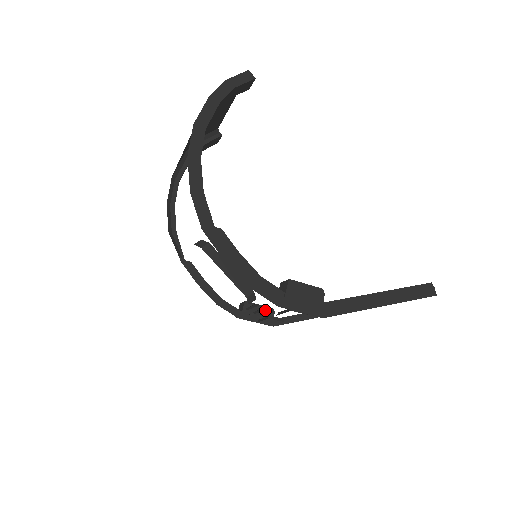
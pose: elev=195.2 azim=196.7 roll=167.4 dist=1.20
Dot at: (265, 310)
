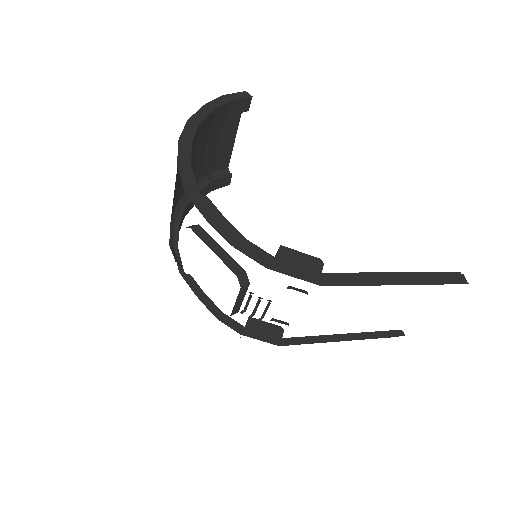
Dot at: (272, 328)
